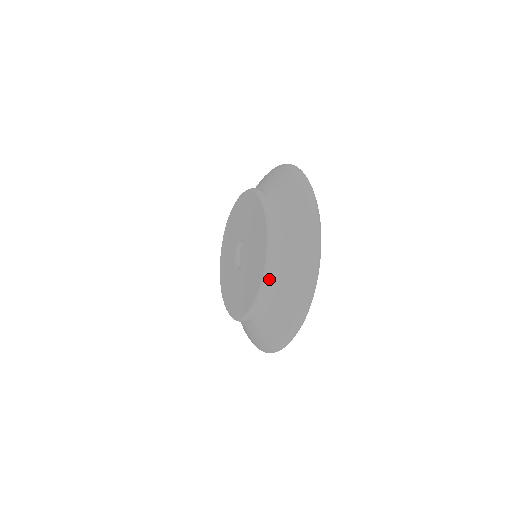
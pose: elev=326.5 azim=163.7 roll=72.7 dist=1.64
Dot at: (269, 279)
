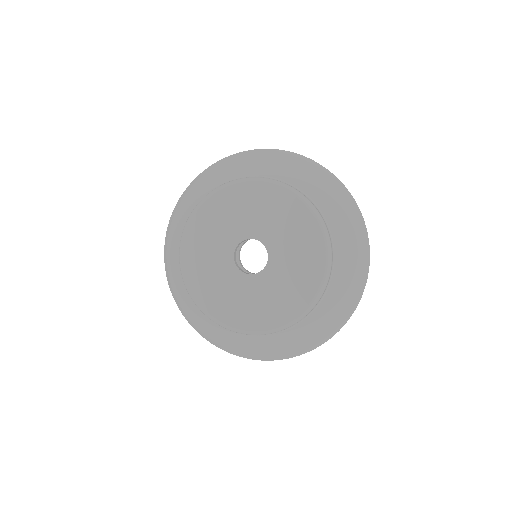
Dot at: occluded
